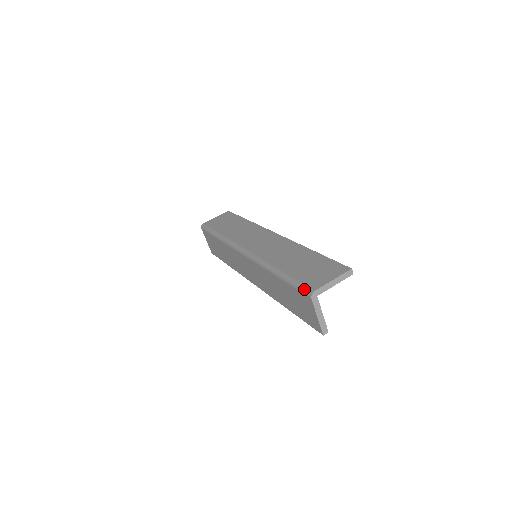
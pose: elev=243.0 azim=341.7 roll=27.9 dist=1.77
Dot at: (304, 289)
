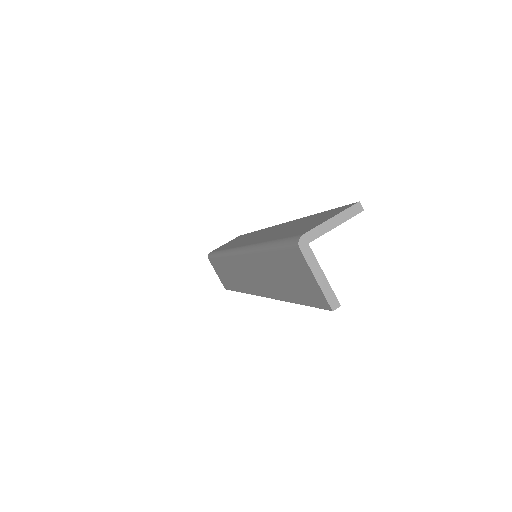
Dot at: (290, 241)
